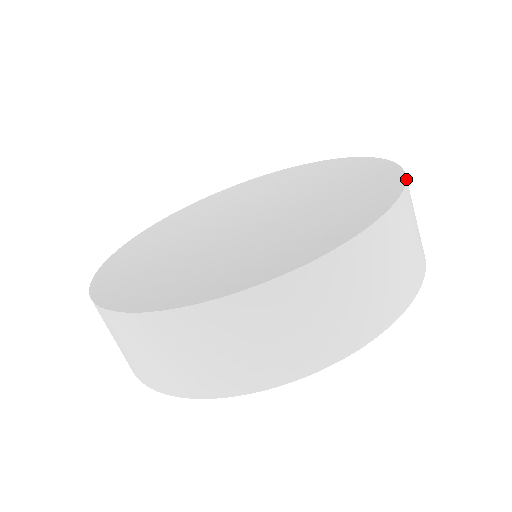
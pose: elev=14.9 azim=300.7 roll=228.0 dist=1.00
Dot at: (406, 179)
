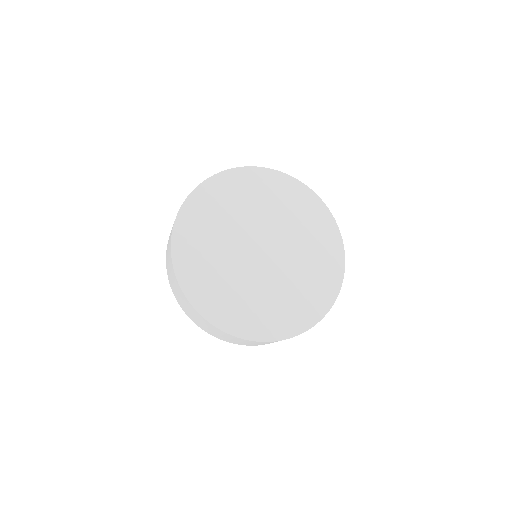
Dot at: occluded
